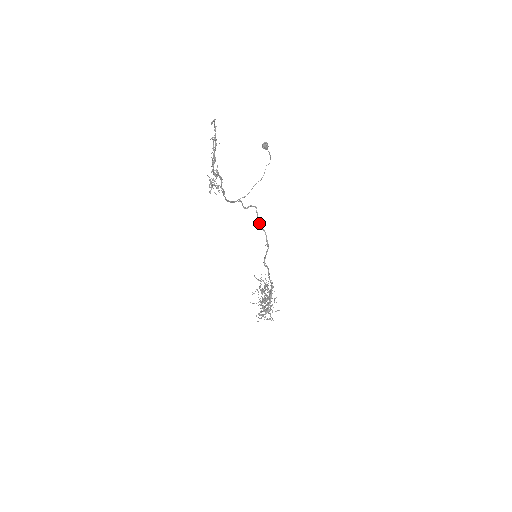
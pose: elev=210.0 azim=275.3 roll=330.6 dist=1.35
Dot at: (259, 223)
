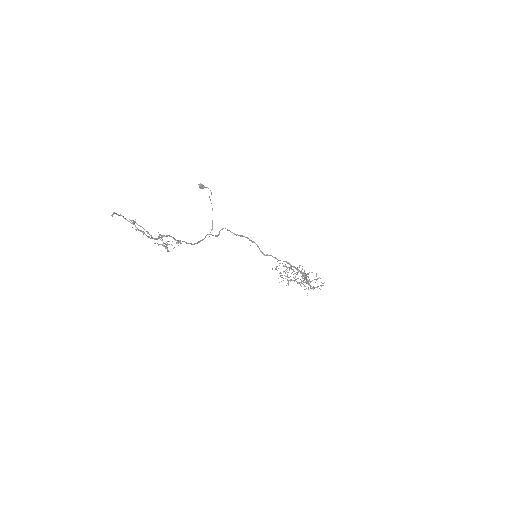
Dot at: (236, 235)
